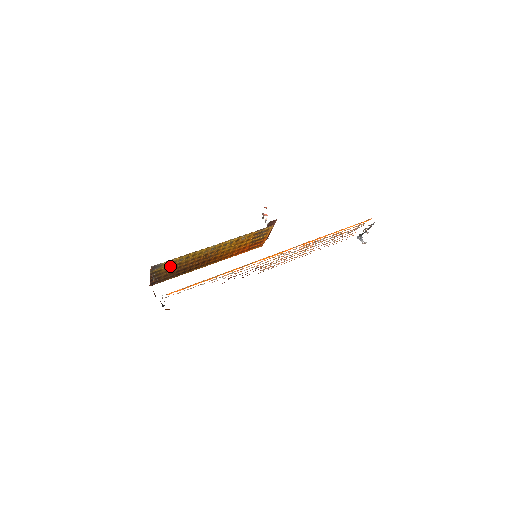
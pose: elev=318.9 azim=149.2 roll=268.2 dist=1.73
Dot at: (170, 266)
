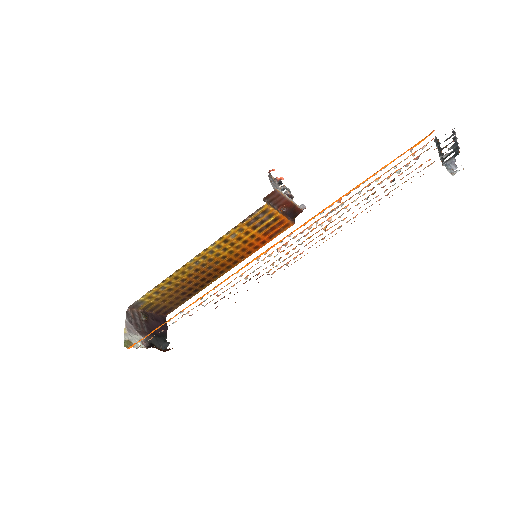
Dot at: (159, 296)
